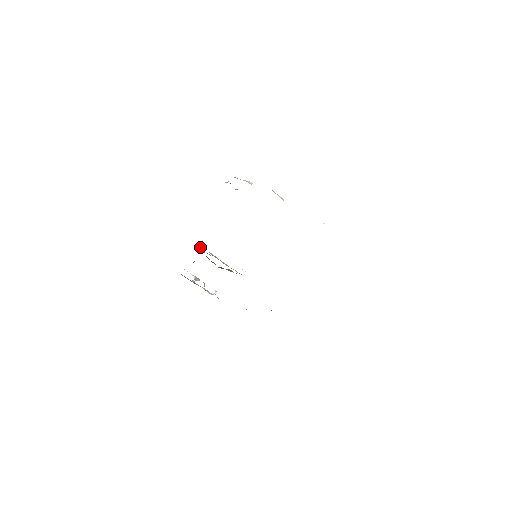
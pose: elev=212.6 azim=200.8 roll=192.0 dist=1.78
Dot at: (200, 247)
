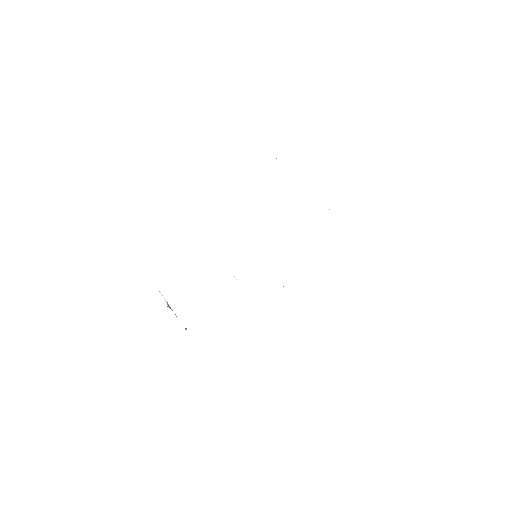
Dot at: occluded
